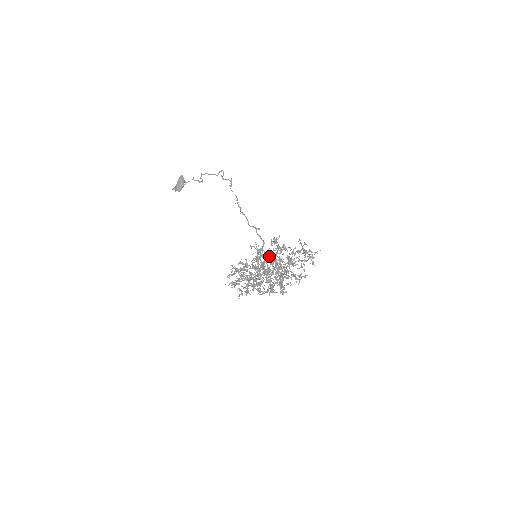
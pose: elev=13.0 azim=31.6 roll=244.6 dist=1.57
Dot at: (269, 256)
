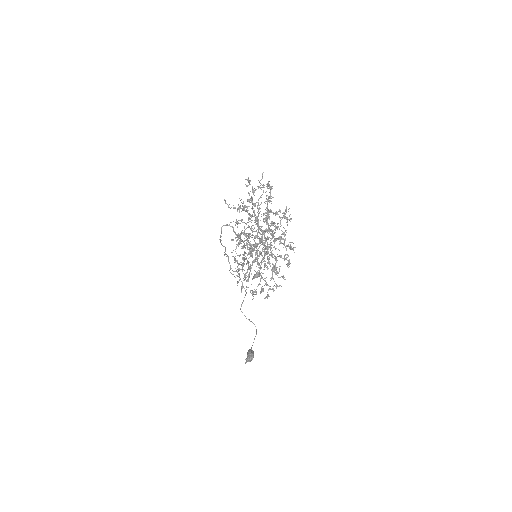
Dot at: occluded
